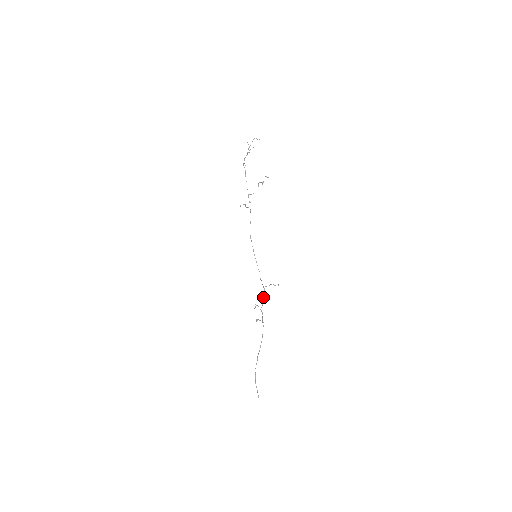
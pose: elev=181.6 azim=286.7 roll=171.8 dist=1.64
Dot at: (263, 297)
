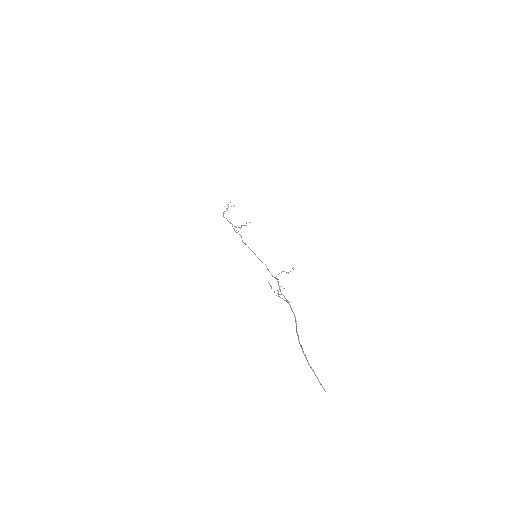
Dot at: (278, 283)
